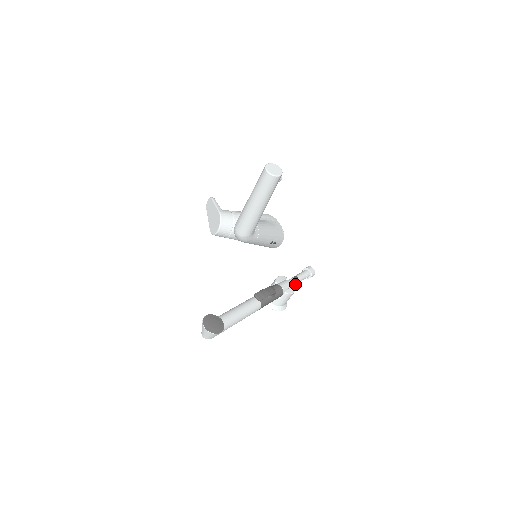
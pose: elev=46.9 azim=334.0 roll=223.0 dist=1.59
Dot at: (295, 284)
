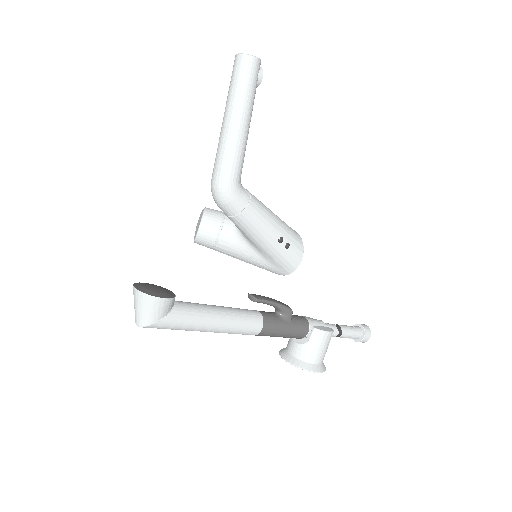
Dot at: (335, 333)
